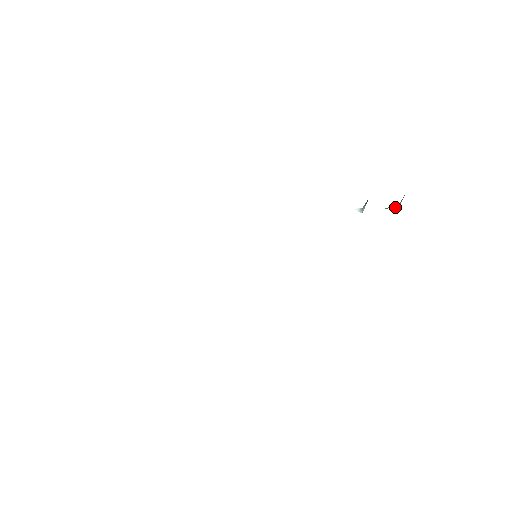
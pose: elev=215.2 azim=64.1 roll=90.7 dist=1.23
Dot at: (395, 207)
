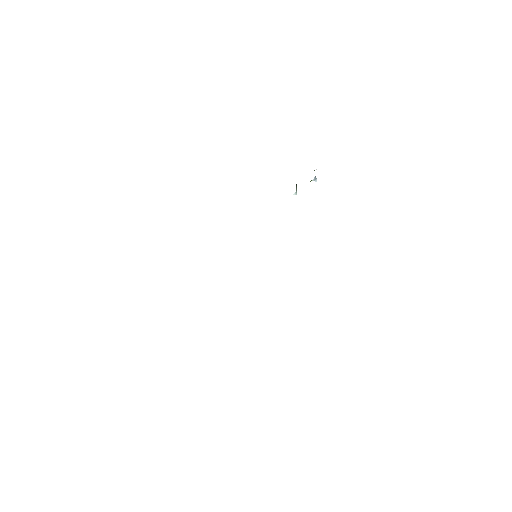
Dot at: (313, 179)
